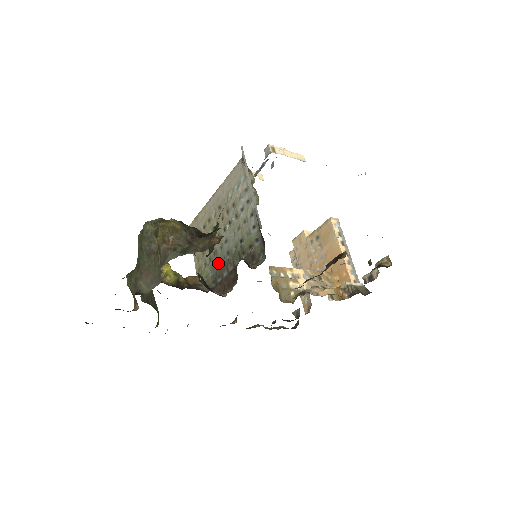
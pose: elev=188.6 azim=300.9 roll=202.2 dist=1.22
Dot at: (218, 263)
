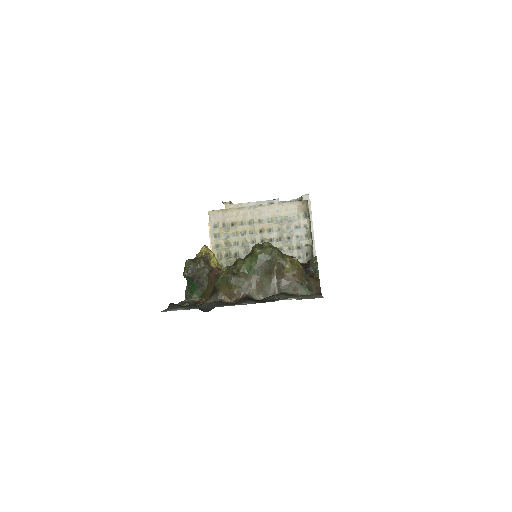
Dot at: occluded
